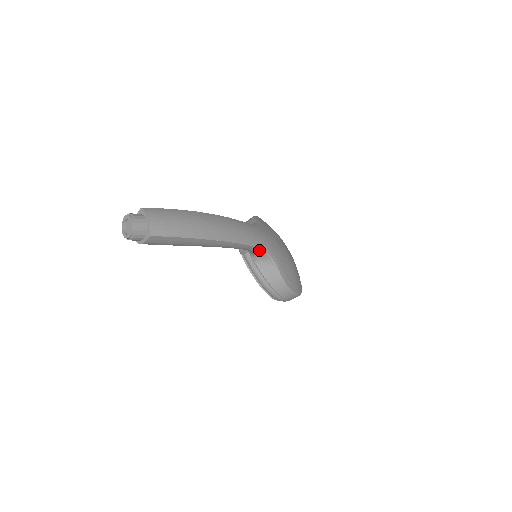
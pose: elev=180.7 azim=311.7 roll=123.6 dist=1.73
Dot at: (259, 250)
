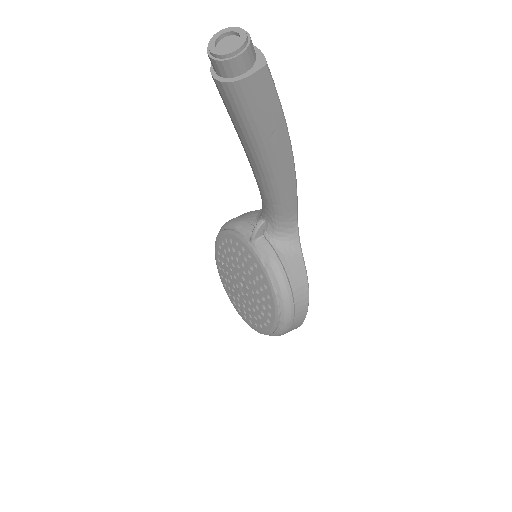
Dot at: (293, 224)
